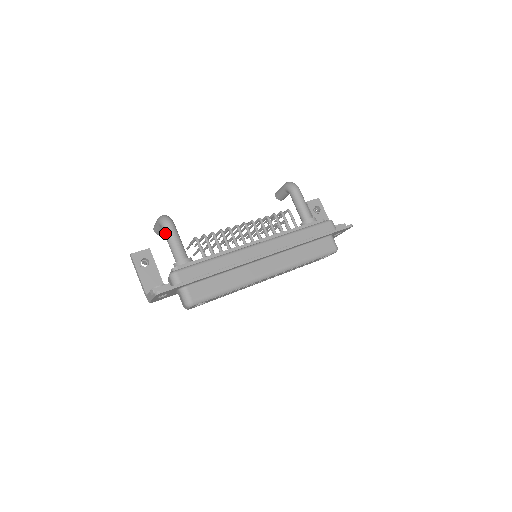
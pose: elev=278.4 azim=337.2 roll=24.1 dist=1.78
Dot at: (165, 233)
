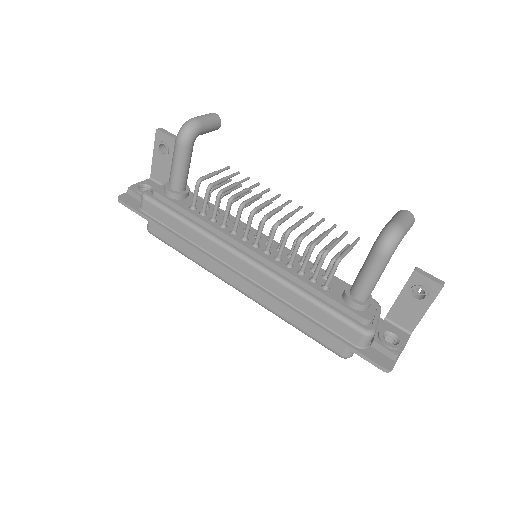
Dot at: (175, 145)
